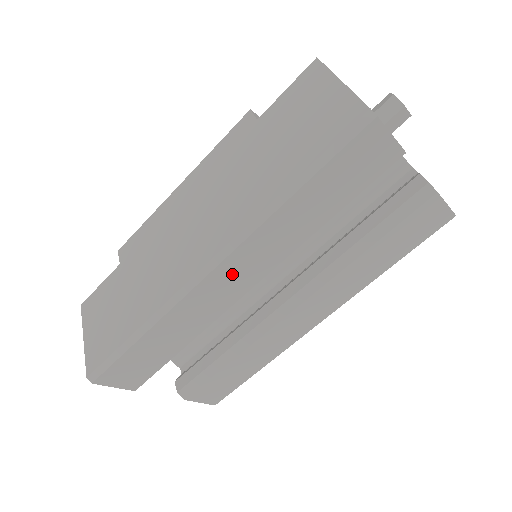
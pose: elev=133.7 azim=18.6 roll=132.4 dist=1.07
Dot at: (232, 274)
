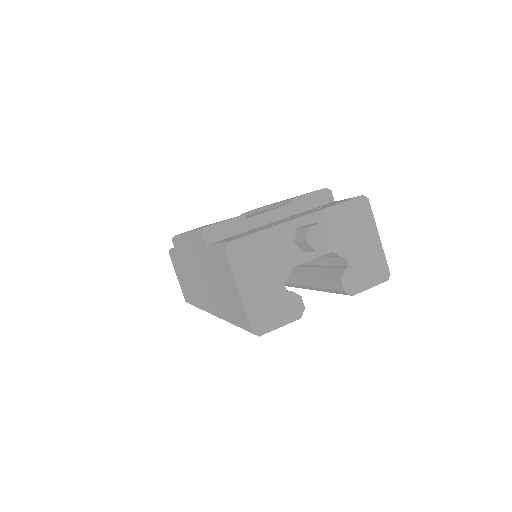
Dot at: occluded
